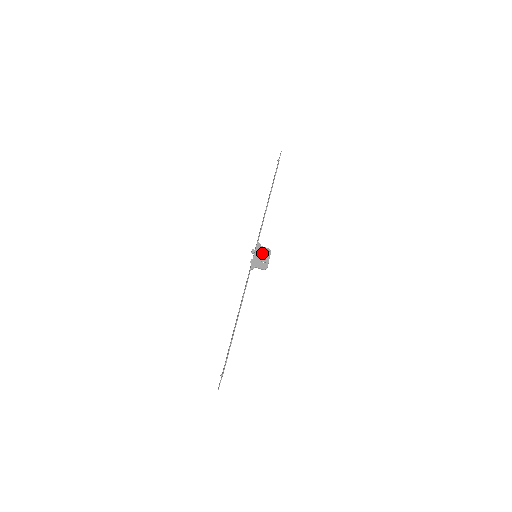
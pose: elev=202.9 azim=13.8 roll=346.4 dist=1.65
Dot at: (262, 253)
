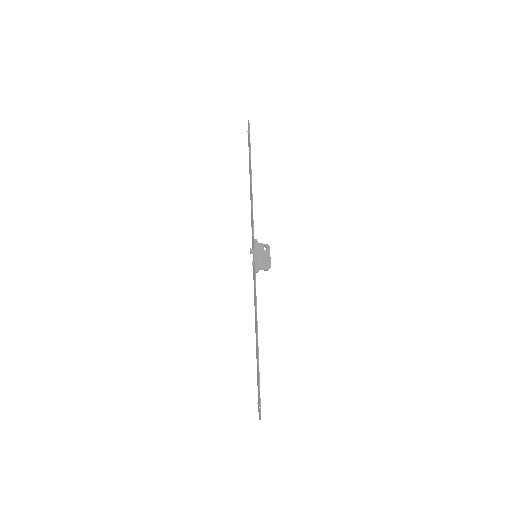
Dot at: (261, 251)
